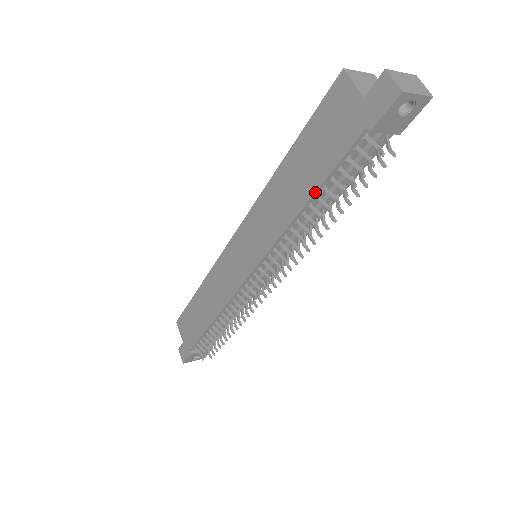
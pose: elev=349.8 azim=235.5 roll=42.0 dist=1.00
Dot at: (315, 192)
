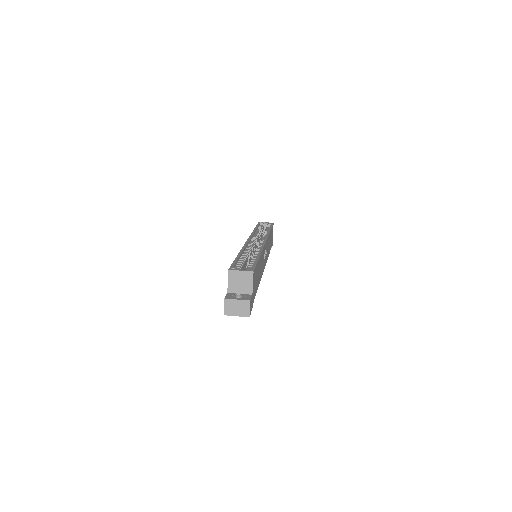
Dot at: occluded
